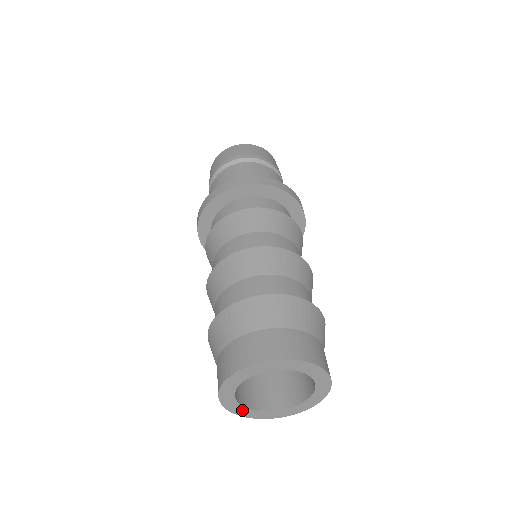
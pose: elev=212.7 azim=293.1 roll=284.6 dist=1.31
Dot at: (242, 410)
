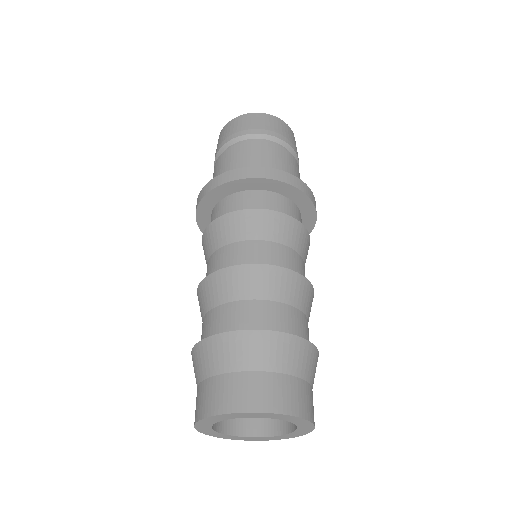
Dot at: (212, 432)
